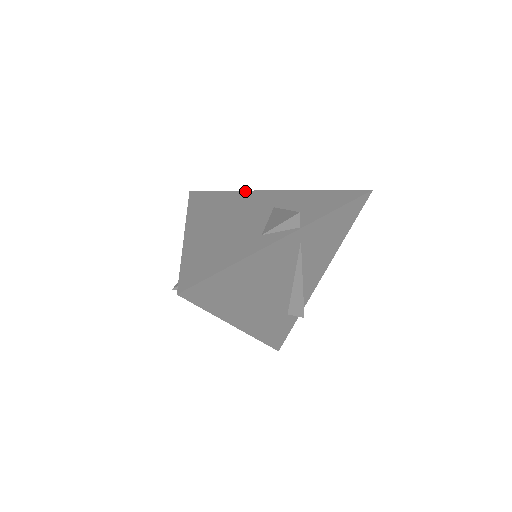
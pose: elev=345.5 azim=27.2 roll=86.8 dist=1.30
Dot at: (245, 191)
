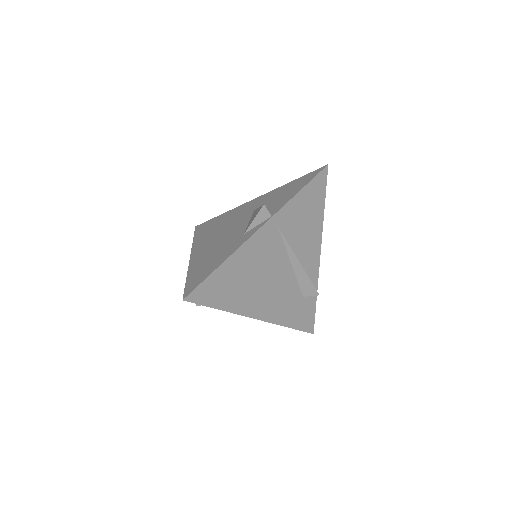
Dot at: (234, 208)
